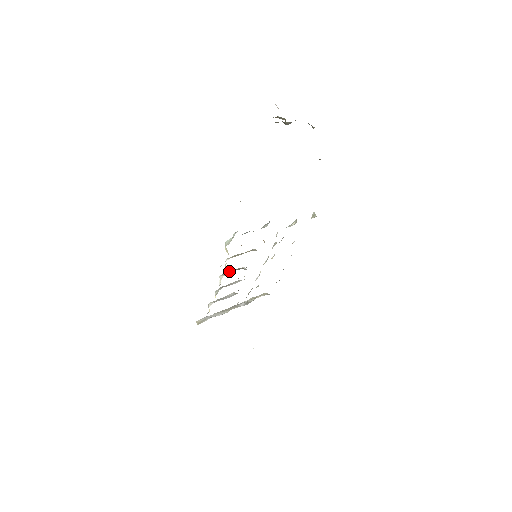
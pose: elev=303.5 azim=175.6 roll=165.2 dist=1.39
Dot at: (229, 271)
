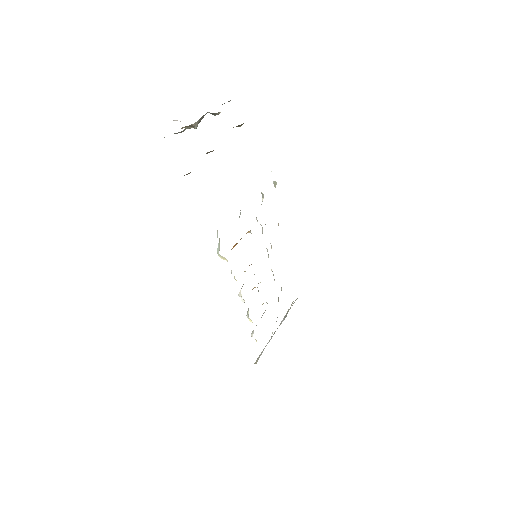
Dot at: occluded
